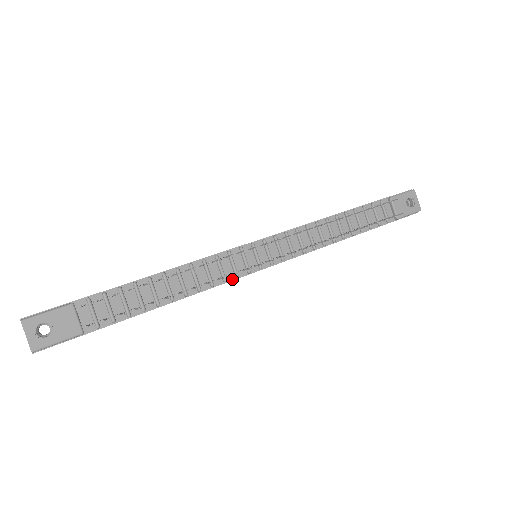
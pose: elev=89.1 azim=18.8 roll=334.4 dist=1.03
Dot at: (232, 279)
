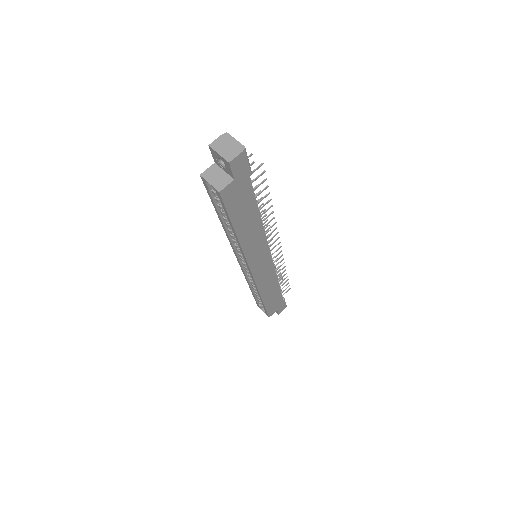
Dot at: (267, 242)
